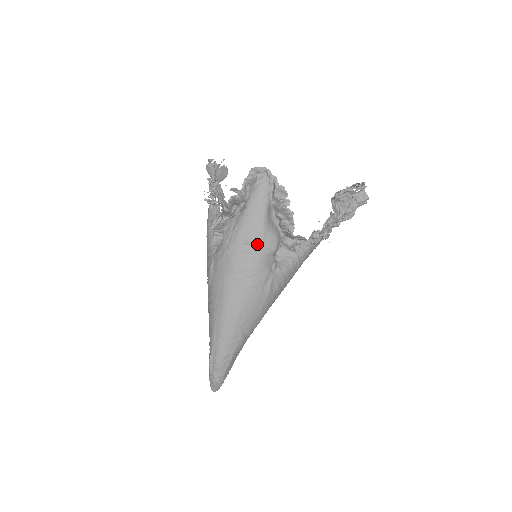
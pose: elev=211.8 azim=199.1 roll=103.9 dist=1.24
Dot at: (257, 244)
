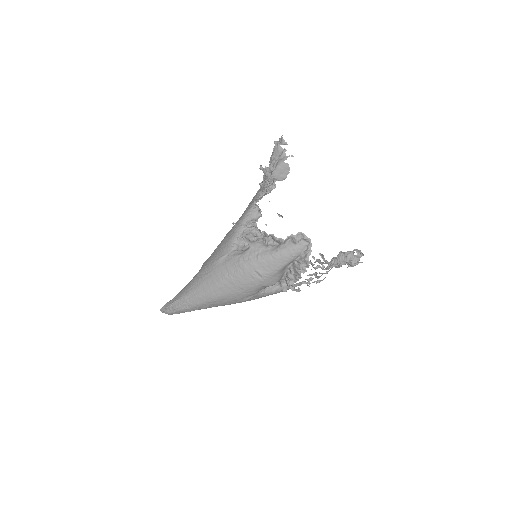
Dot at: (263, 278)
